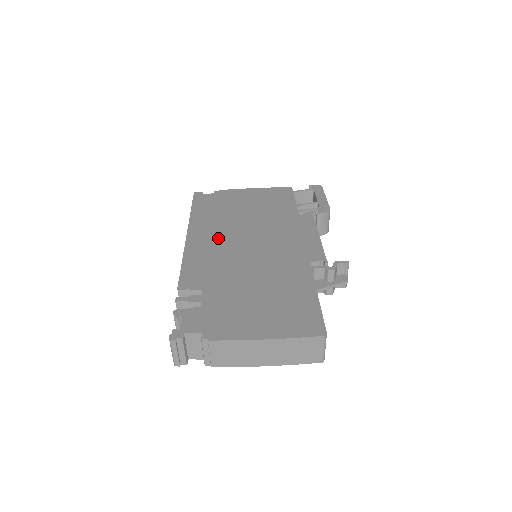
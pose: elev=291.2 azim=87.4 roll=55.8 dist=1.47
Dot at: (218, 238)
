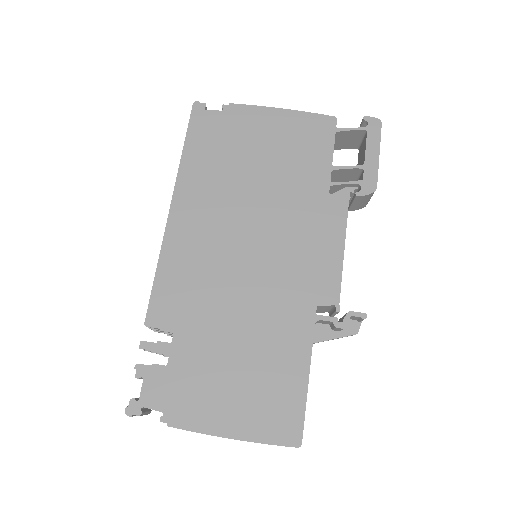
Dot at: (209, 227)
